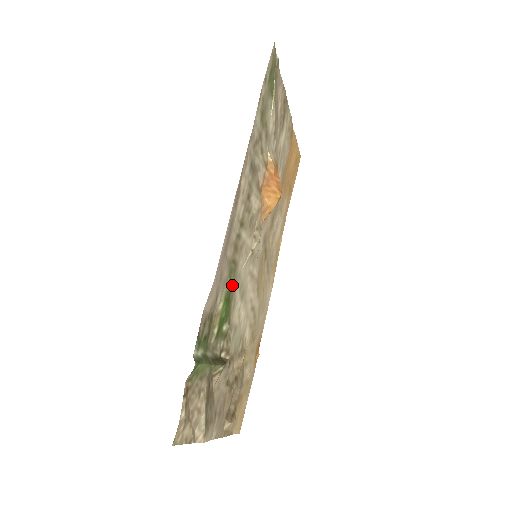
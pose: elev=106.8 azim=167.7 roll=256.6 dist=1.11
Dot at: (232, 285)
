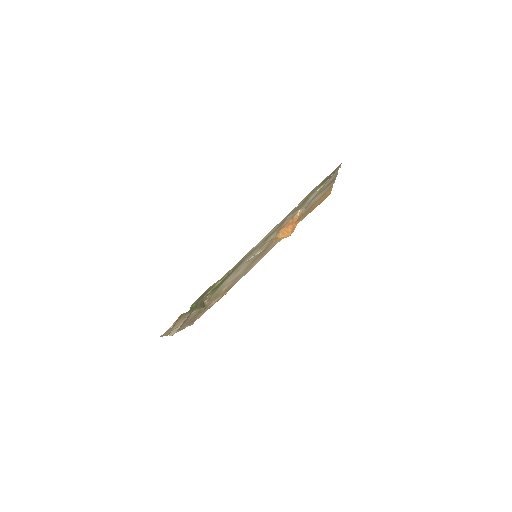
Dot at: (231, 273)
